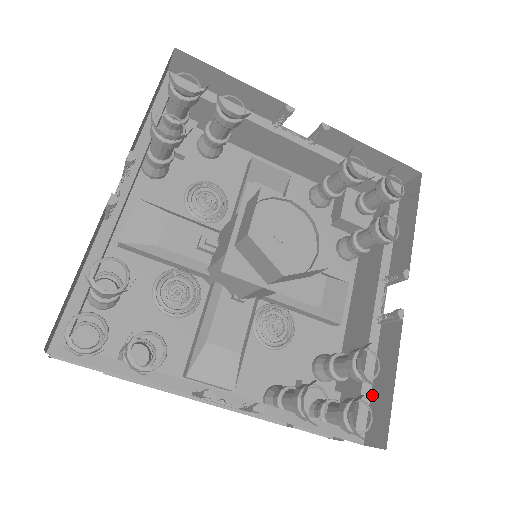
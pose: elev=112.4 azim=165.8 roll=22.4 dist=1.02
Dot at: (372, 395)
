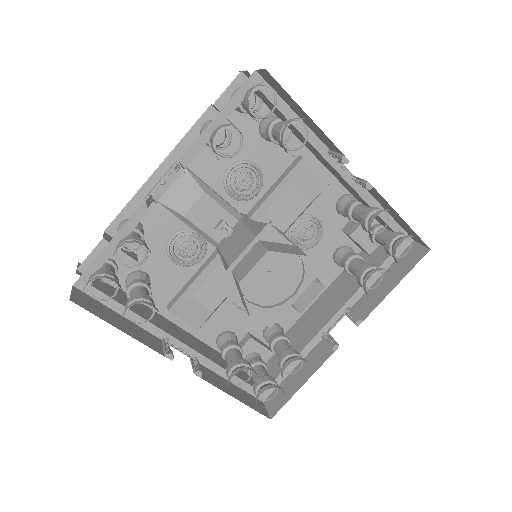
Dot at: (287, 378)
